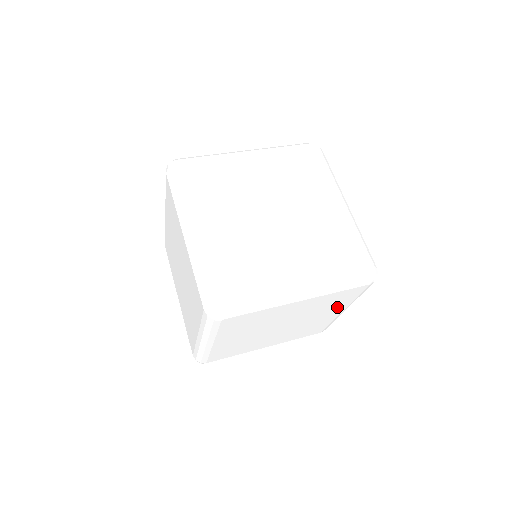
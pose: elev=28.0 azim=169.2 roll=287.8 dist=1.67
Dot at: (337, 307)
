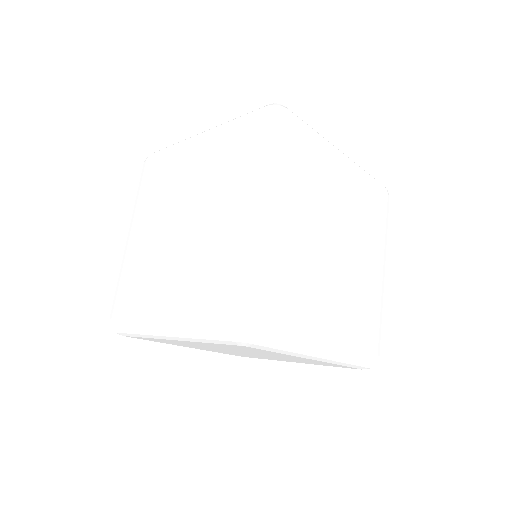
Dot at: (279, 354)
